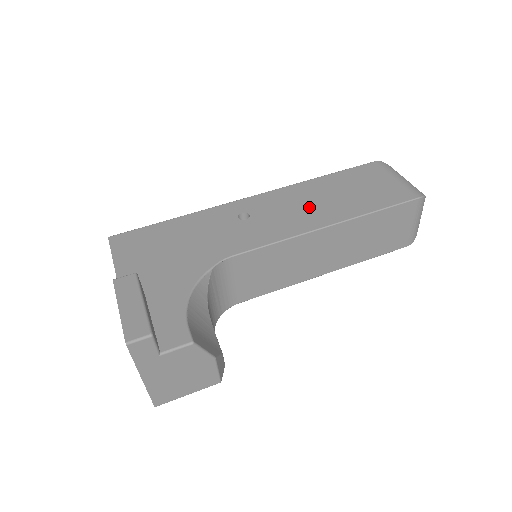
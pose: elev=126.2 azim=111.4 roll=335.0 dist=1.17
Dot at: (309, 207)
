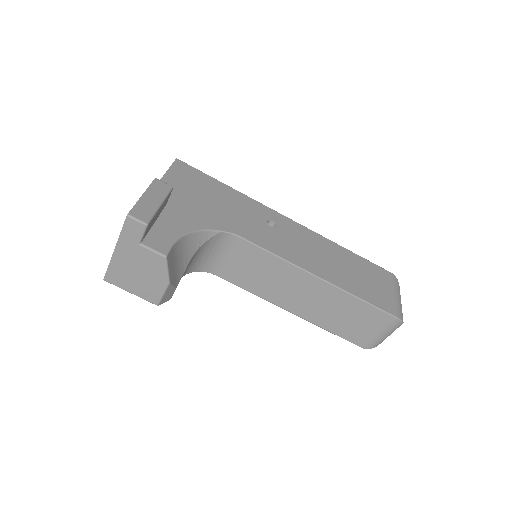
Dot at: (319, 257)
